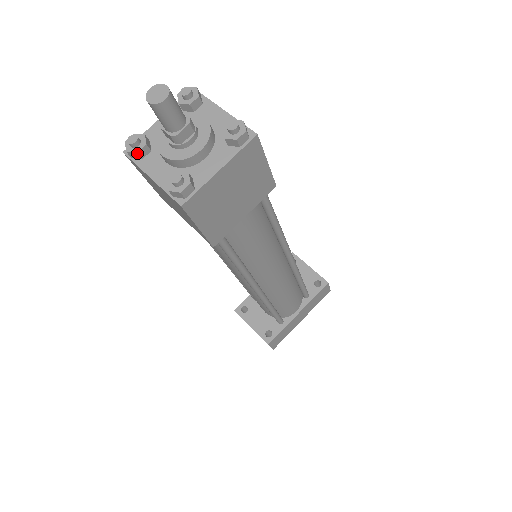
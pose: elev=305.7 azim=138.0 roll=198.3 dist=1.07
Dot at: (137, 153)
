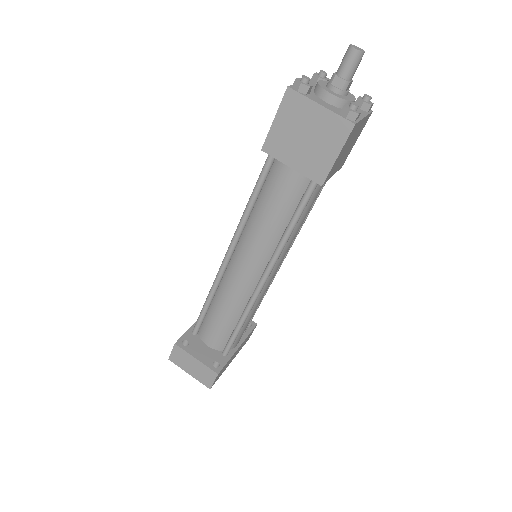
Dot at: (309, 87)
